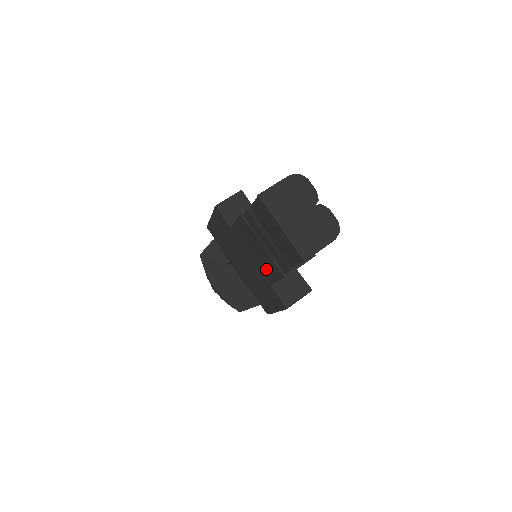
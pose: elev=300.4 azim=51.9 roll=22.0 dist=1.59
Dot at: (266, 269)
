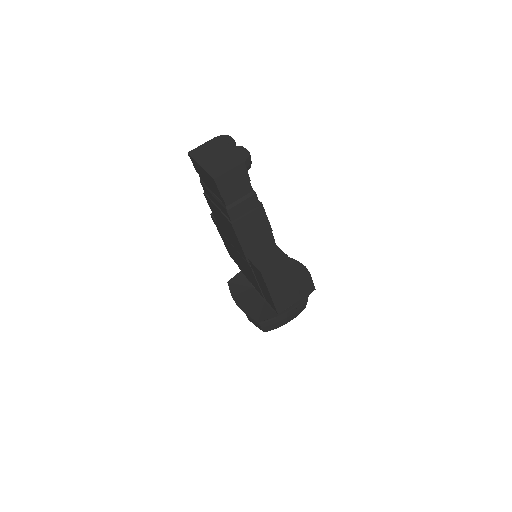
Dot at: (233, 236)
